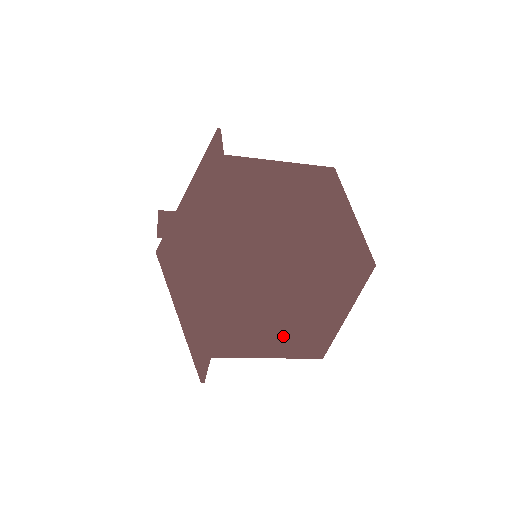
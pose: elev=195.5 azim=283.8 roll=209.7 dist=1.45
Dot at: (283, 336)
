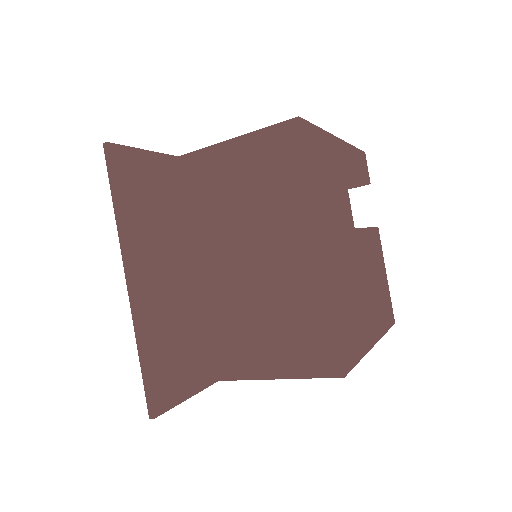
Dot at: (246, 315)
